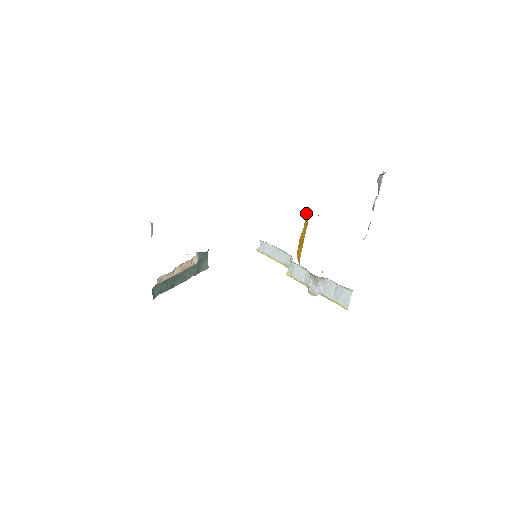
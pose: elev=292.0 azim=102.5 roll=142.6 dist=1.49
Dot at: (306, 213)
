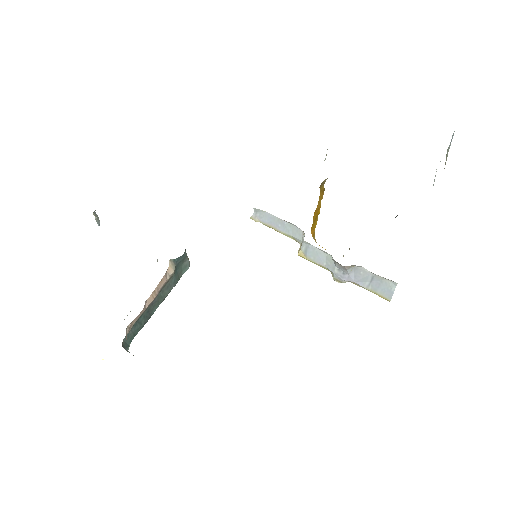
Dot at: (321, 184)
